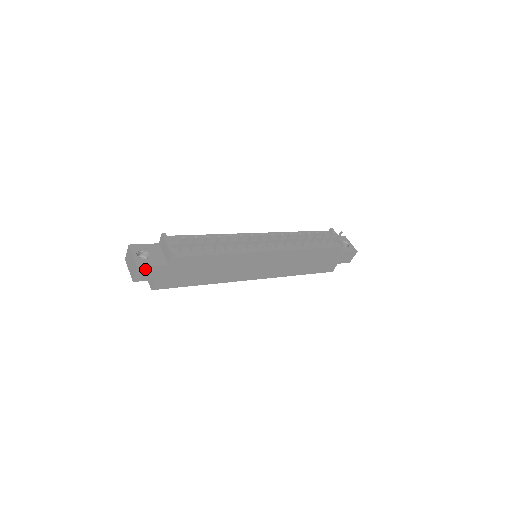
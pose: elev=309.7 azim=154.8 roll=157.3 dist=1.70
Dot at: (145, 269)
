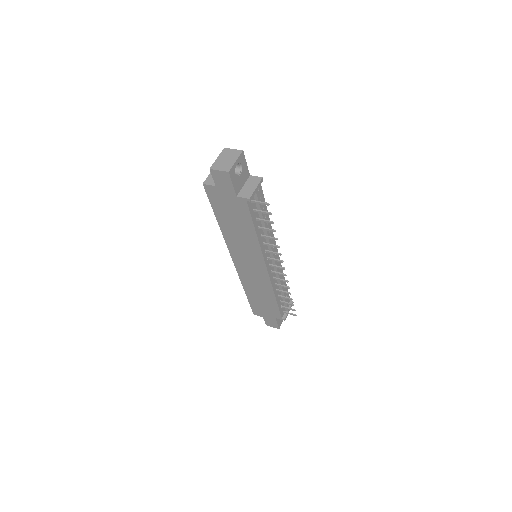
Dot at: (227, 178)
